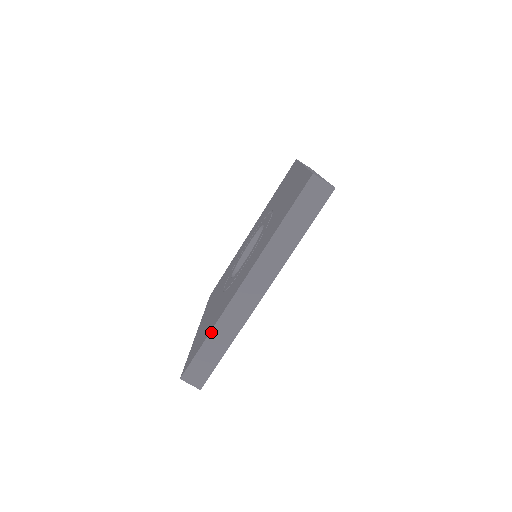
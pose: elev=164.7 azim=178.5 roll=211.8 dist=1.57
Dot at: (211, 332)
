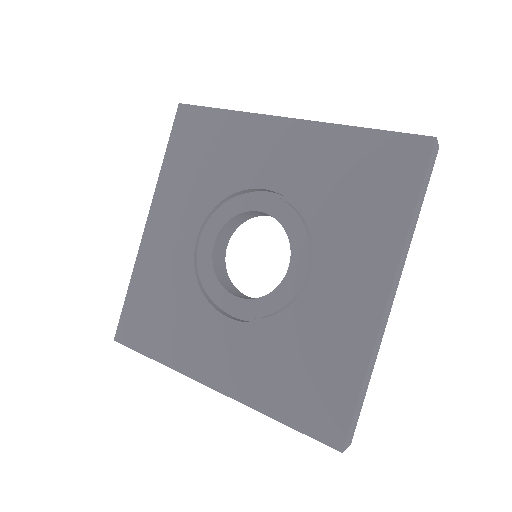
Dot at: (366, 374)
